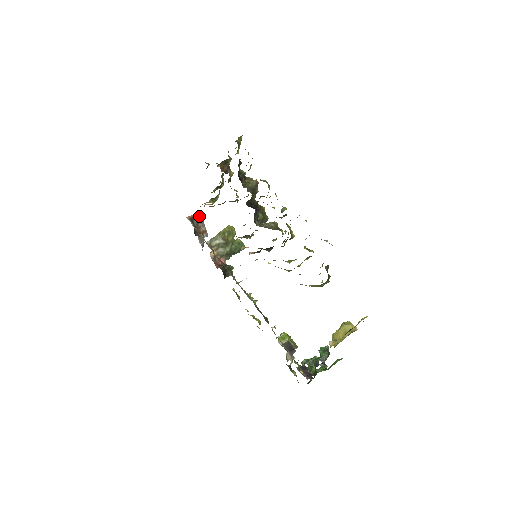
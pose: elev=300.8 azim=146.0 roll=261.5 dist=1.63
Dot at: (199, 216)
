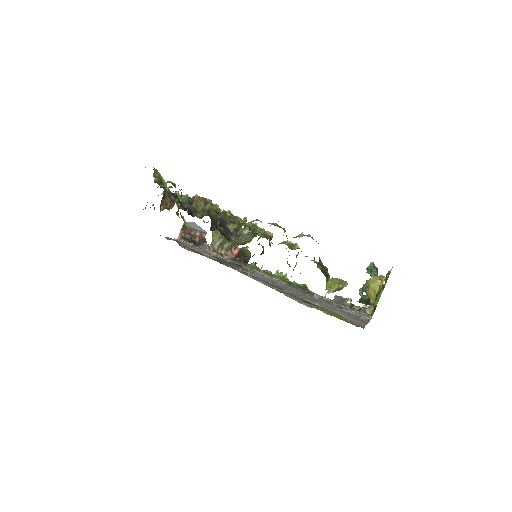
Dot at: occluded
